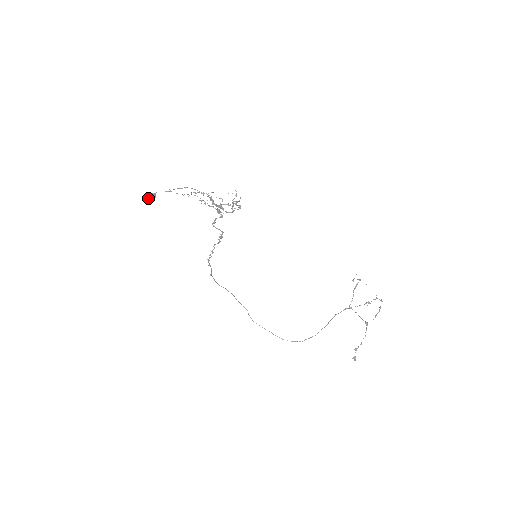
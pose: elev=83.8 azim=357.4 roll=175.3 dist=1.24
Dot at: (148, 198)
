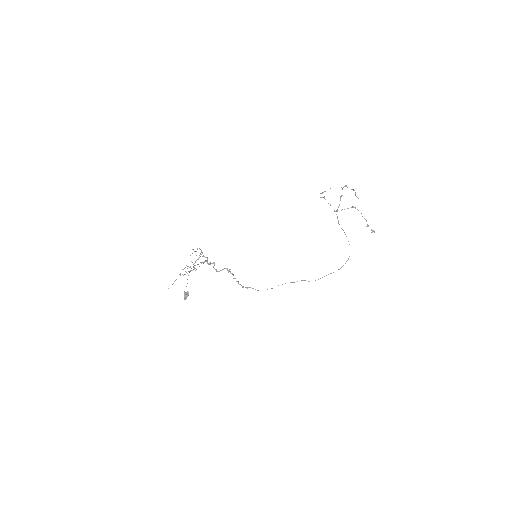
Dot at: (186, 298)
